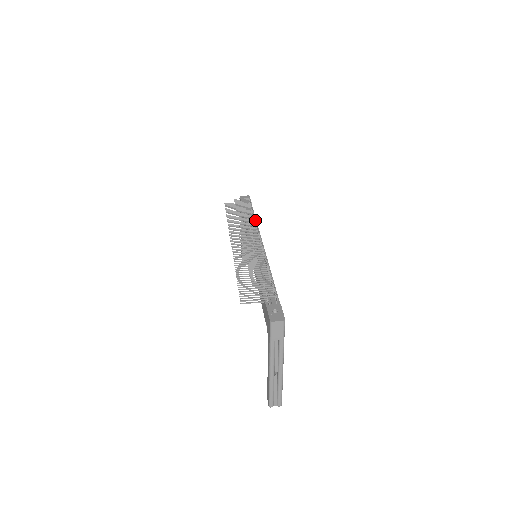
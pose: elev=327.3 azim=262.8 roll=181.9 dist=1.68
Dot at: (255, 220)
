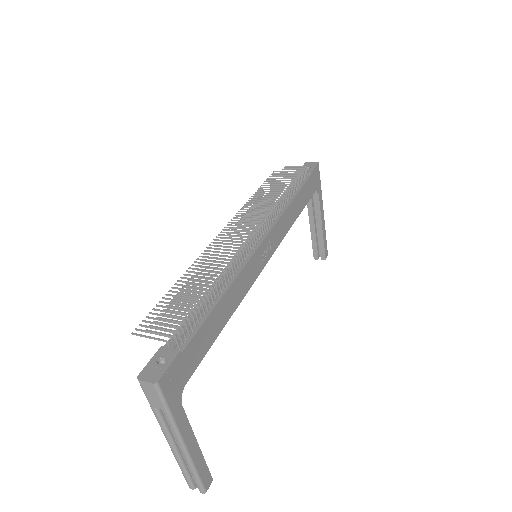
Dot at: (279, 201)
